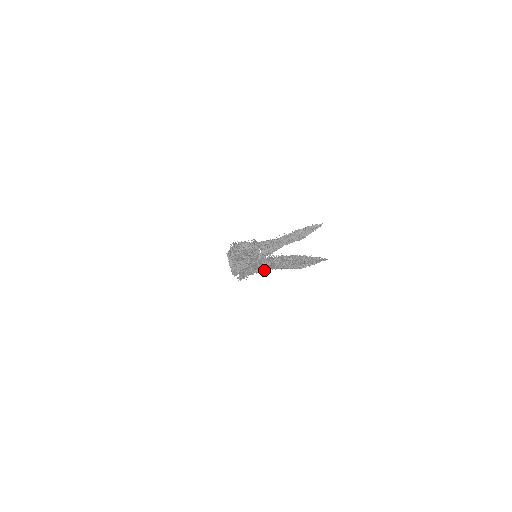
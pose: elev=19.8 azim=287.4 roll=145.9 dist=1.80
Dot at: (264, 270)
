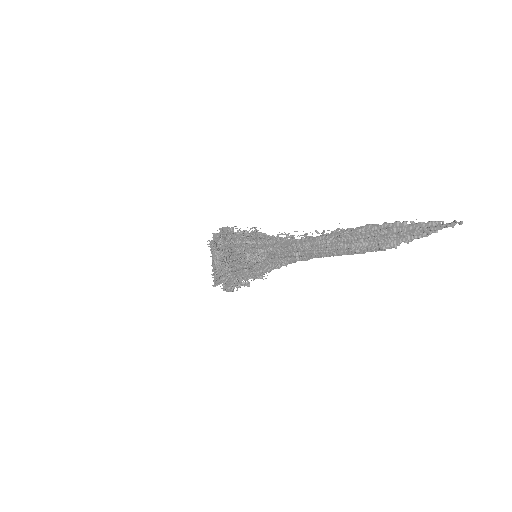
Dot at: (290, 263)
